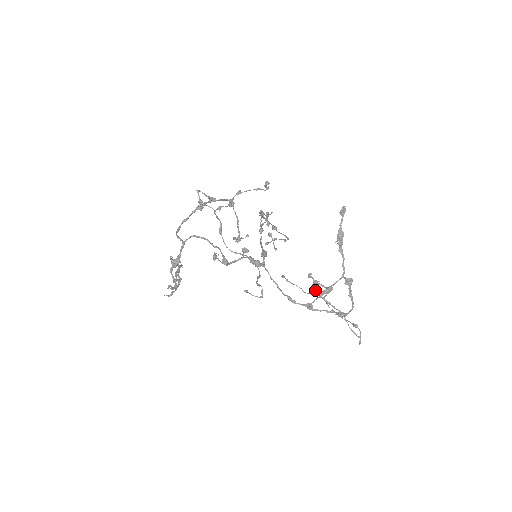
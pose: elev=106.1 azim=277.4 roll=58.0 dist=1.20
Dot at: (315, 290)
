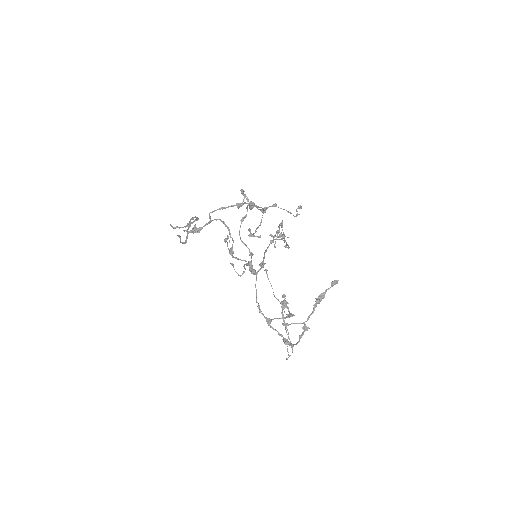
Dot at: (281, 307)
